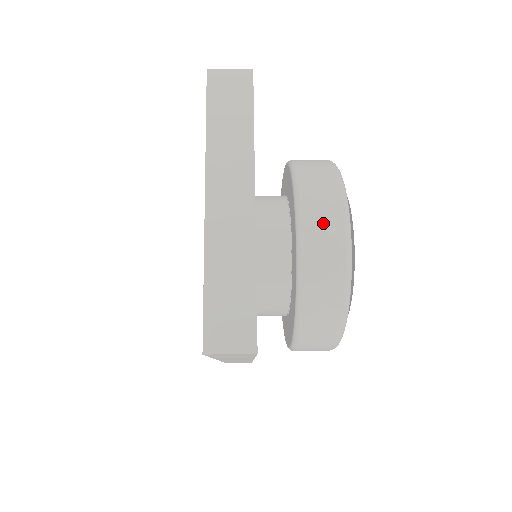
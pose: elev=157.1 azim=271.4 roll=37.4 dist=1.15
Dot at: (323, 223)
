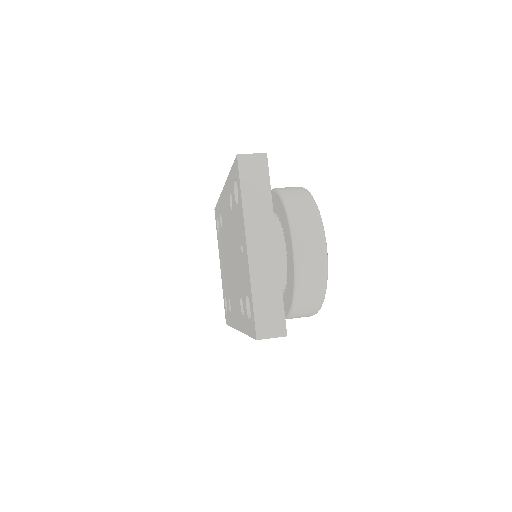
Dot at: (310, 243)
